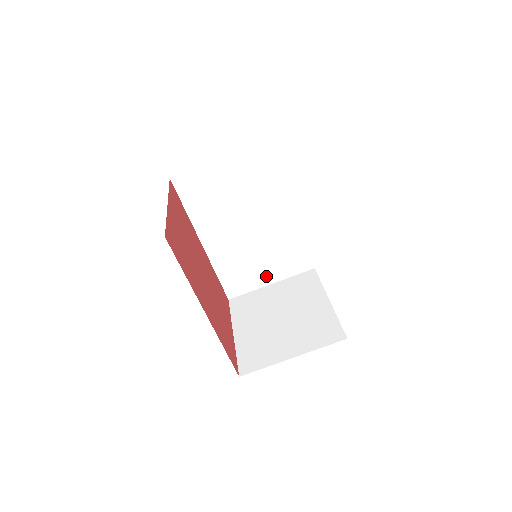
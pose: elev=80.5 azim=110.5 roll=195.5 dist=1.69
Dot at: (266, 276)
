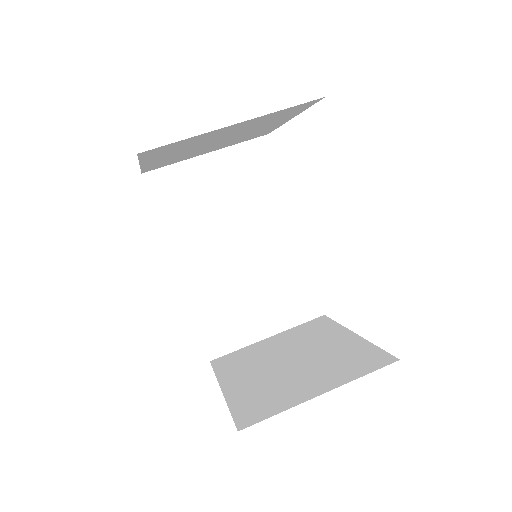
Dot at: (261, 324)
